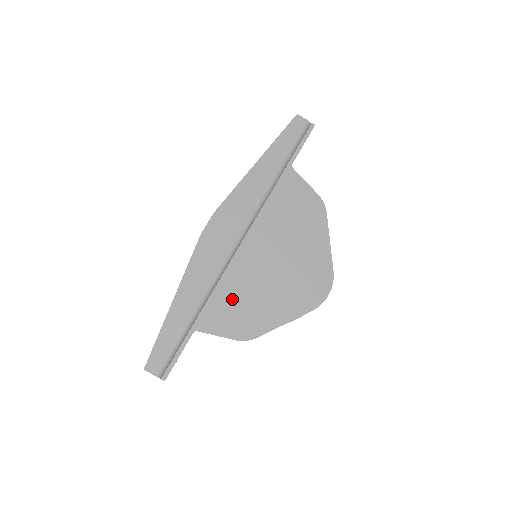
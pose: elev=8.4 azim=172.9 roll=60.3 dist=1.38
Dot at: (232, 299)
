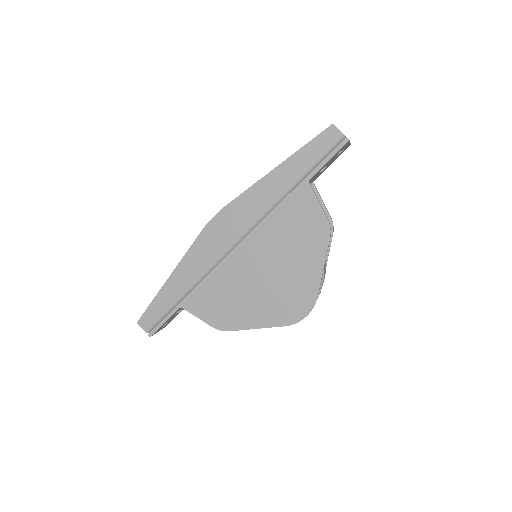
Dot at: (217, 292)
